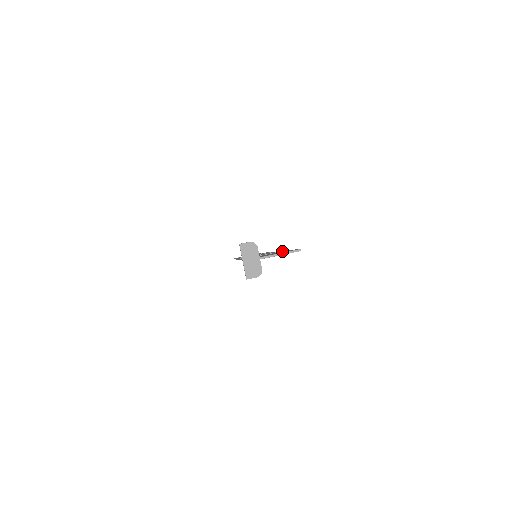
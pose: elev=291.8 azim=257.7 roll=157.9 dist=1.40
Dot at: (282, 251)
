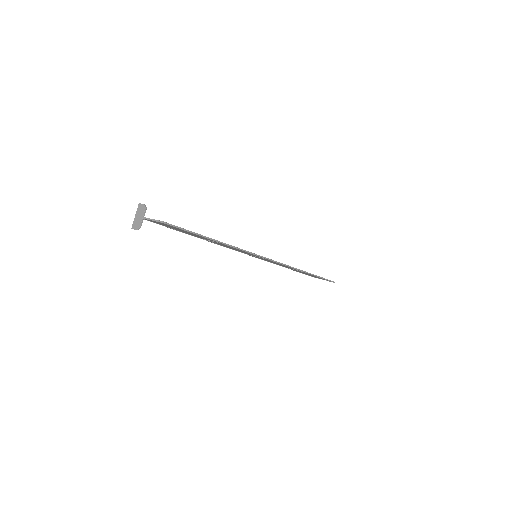
Dot at: (219, 241)
